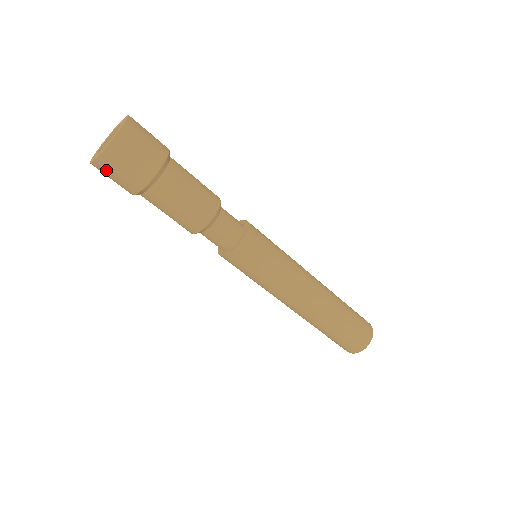
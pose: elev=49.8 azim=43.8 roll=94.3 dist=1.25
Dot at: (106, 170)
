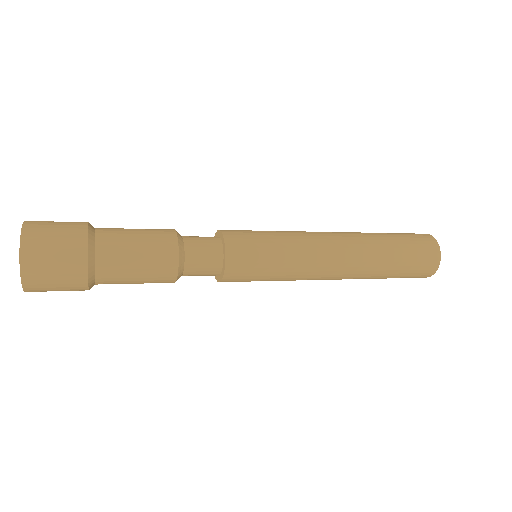
Dot at: (42, 290)
